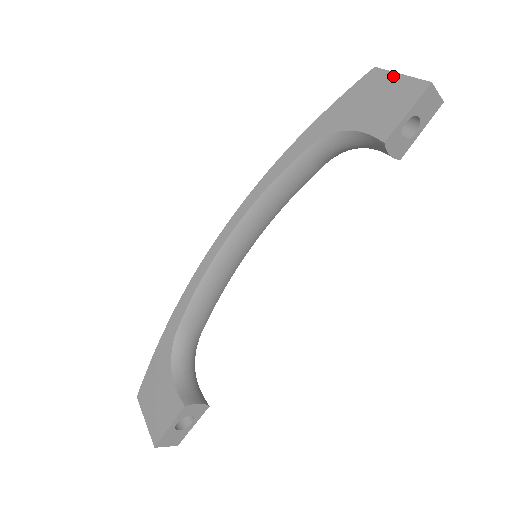
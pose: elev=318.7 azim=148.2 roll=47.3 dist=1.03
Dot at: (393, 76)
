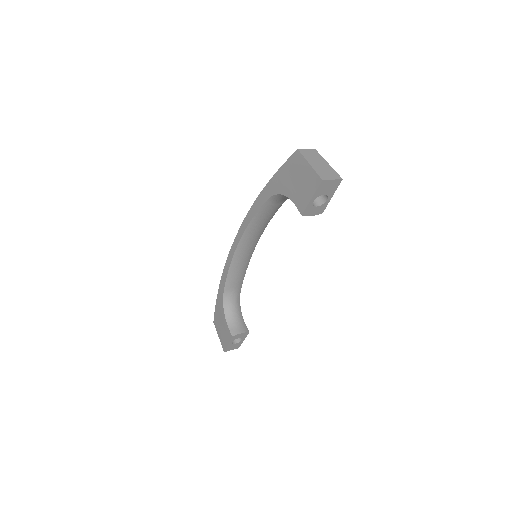
Dot at: (306, 164)
